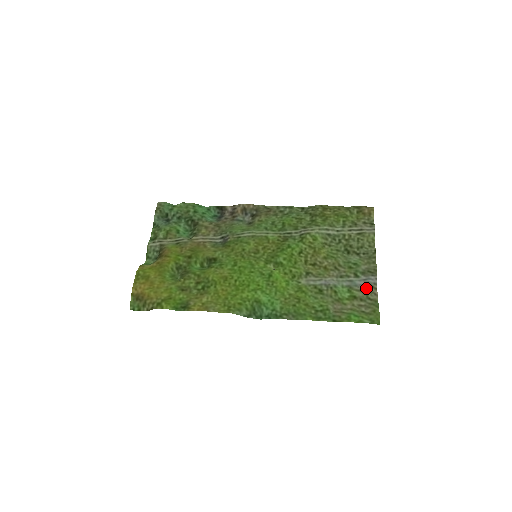
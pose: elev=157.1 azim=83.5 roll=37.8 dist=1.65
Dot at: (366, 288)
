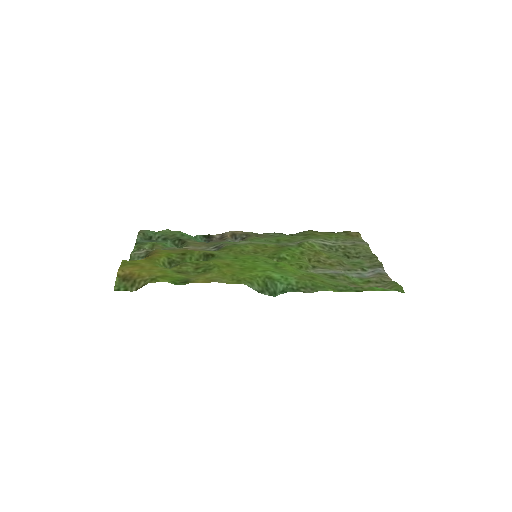
Dot at: (377, 275)
